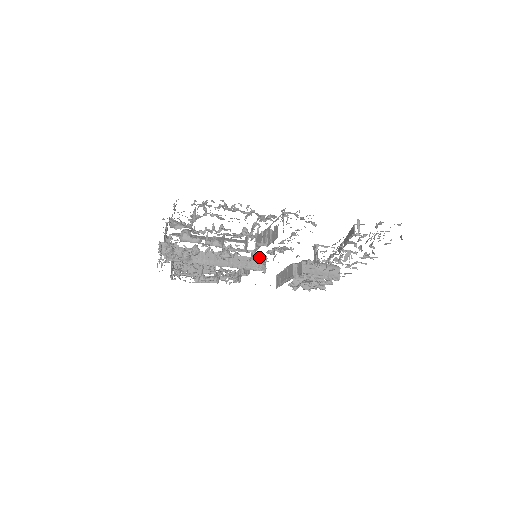
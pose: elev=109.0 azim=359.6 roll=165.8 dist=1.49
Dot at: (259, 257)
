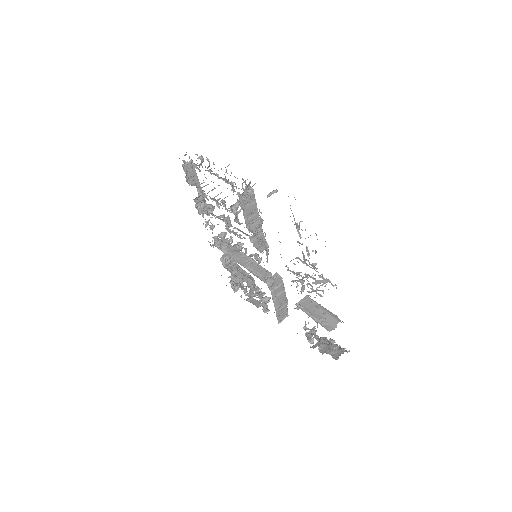
Dot at: occluded
